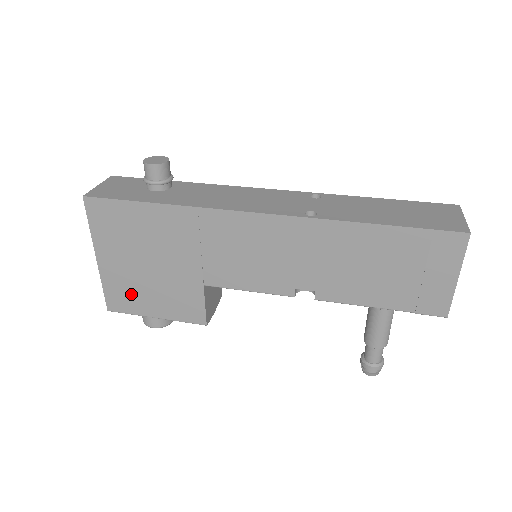
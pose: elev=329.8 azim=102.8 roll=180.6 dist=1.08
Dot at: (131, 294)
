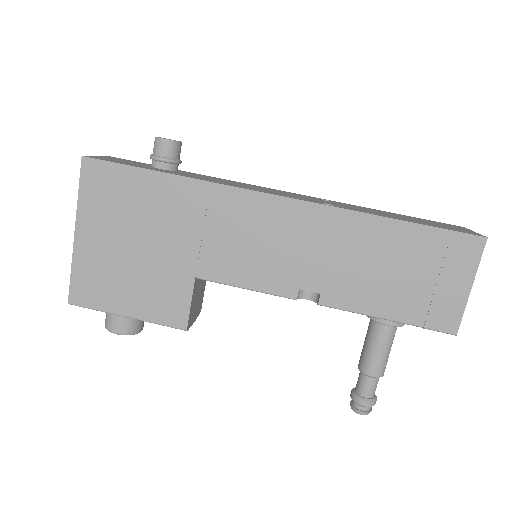
Dot at: (104, 283)
